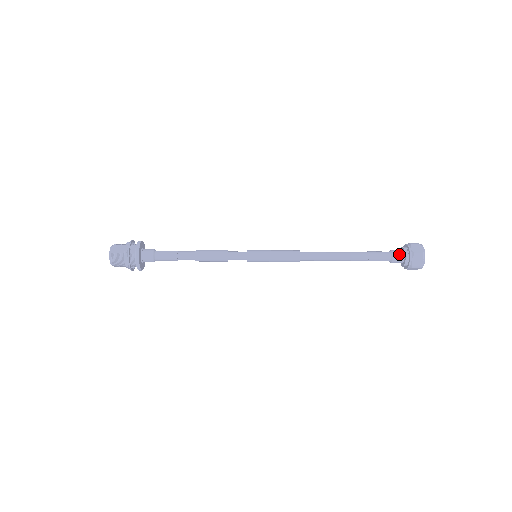
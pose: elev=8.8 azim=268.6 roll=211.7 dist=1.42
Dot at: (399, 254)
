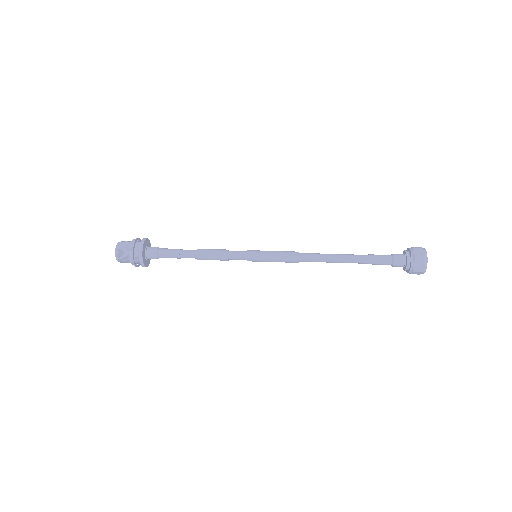
Dot at: (401, 258)
